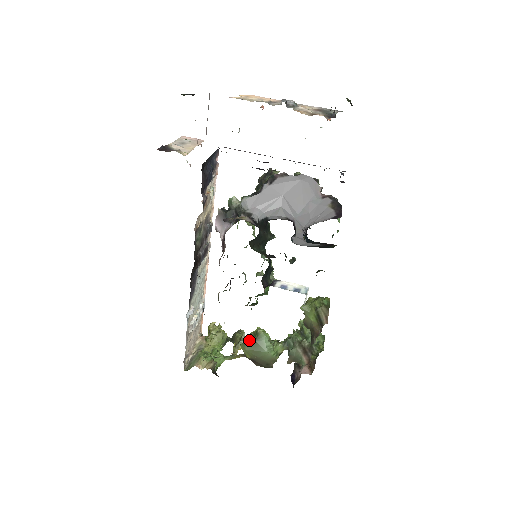
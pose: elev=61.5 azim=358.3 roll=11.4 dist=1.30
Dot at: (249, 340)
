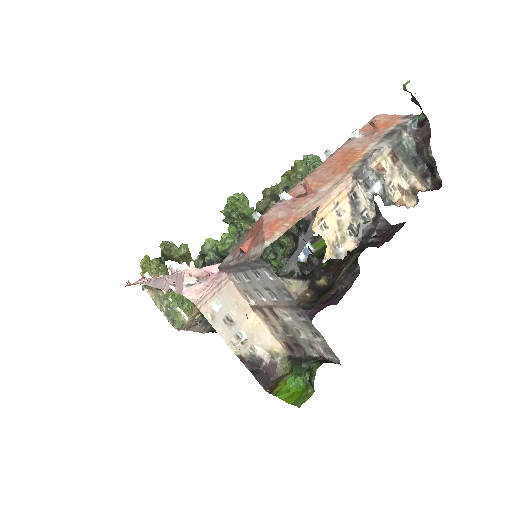
Dot at: occluded
